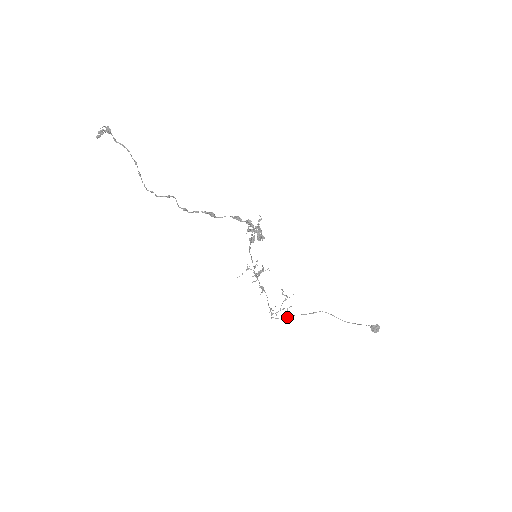
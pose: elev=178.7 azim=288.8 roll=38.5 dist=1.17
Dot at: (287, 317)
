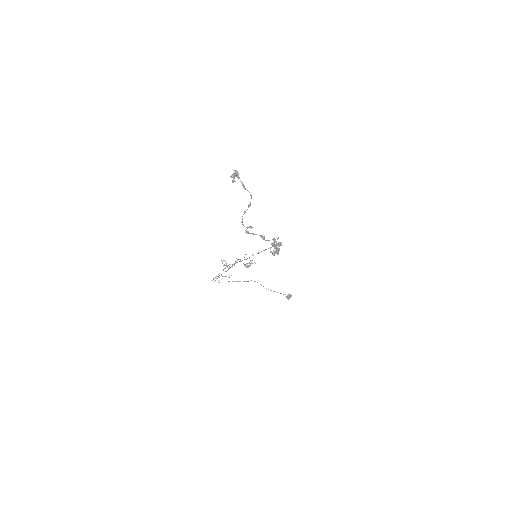
Dot at: occluded
